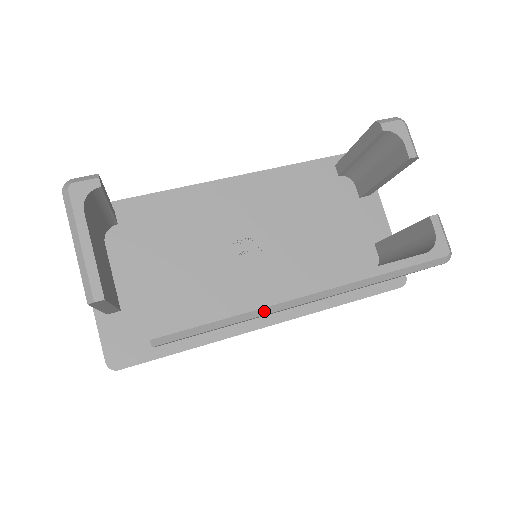
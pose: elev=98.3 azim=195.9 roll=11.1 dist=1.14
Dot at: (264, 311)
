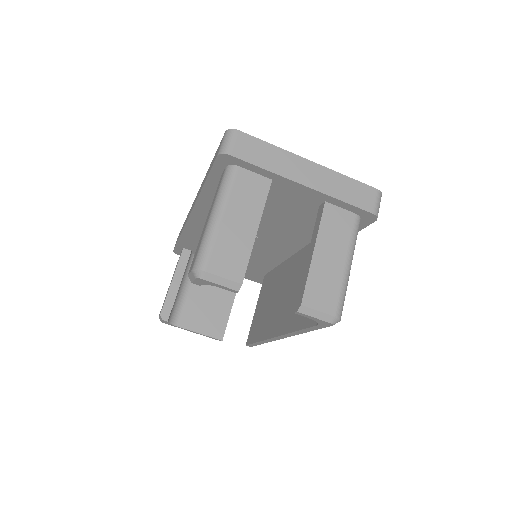
Dot at: occluded
